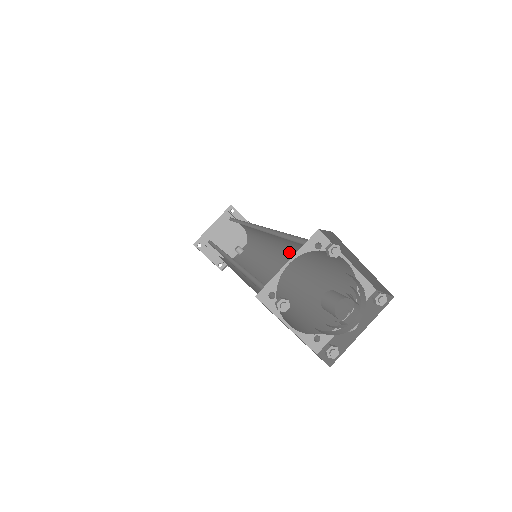
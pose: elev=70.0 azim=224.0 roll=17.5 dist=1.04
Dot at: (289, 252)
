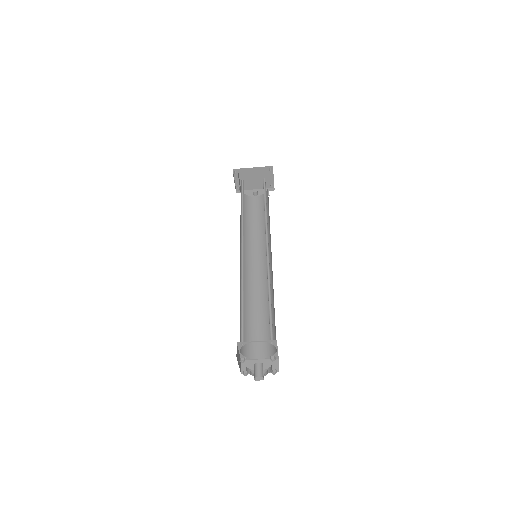
Dot at: (271, 274)
